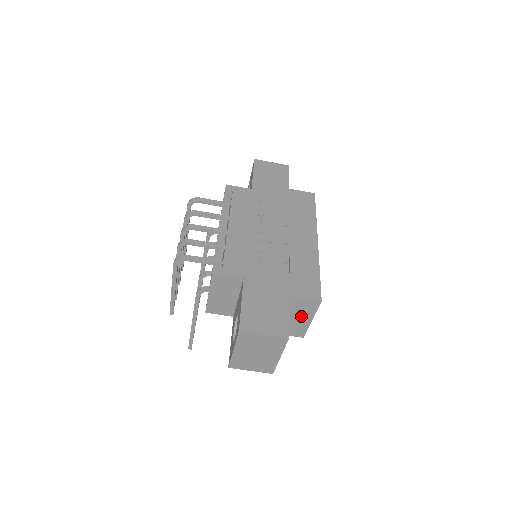
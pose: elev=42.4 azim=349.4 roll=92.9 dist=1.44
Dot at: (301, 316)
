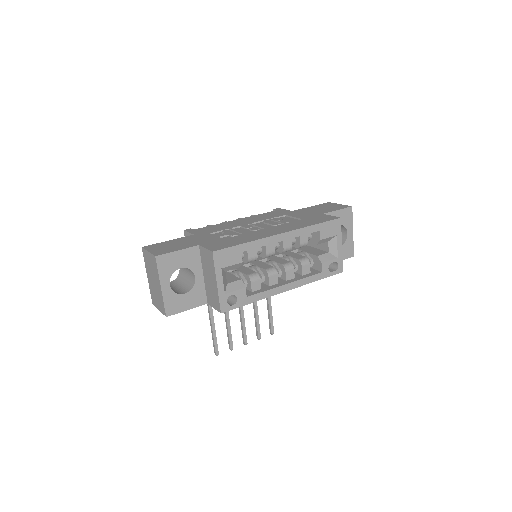
Dot at: (211, 276)
